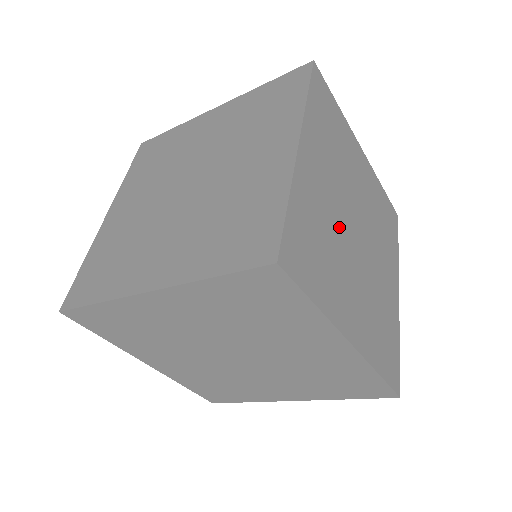
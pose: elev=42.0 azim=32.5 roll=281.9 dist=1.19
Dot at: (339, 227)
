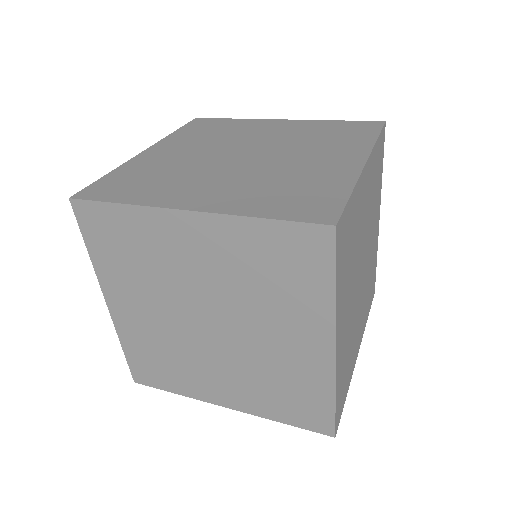
Dot at: (358, 252)
